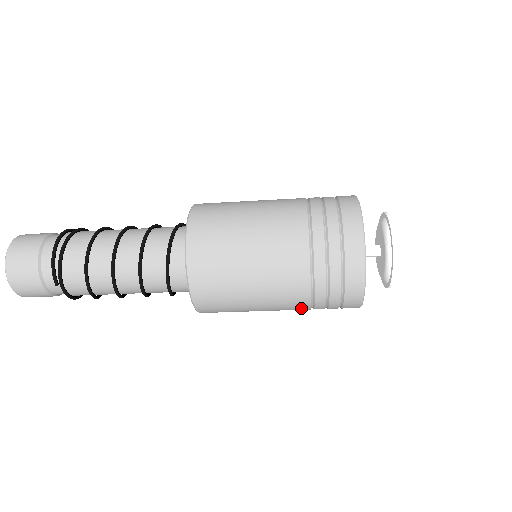
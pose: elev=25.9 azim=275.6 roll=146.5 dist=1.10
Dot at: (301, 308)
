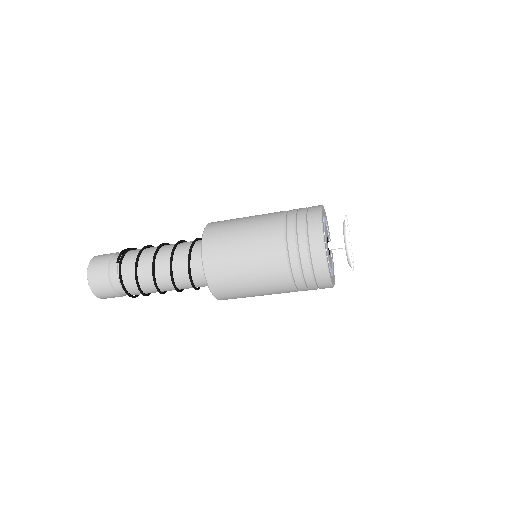
Dot at: (279, 258)
